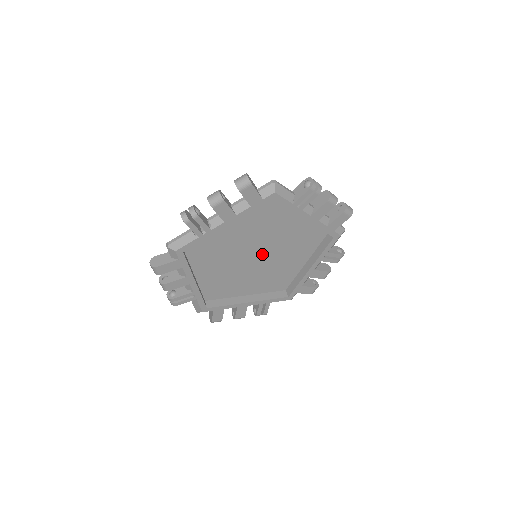
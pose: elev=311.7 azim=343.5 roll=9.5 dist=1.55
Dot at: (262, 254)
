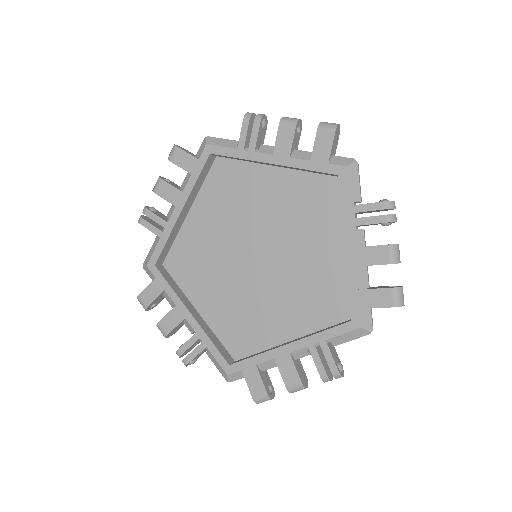
Dot at: (265, 252)
